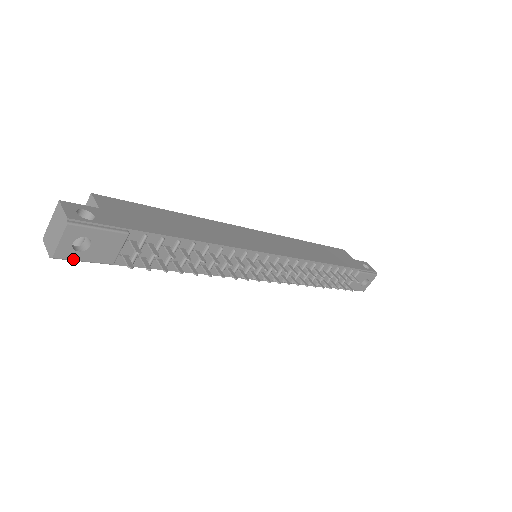
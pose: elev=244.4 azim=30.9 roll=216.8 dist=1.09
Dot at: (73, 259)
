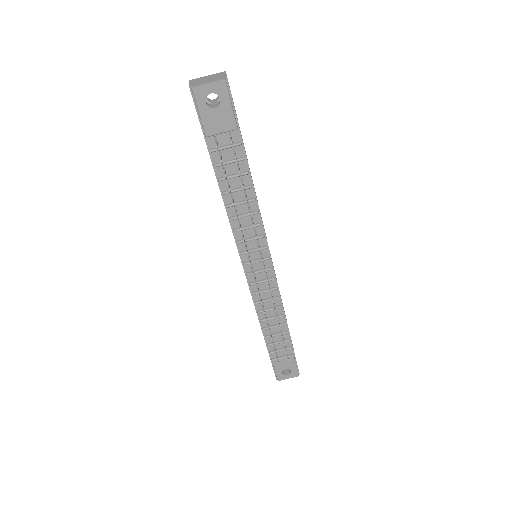
Dot at: (198, 103)
